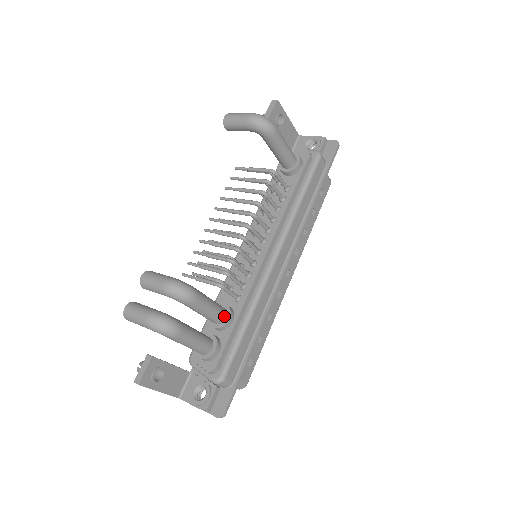
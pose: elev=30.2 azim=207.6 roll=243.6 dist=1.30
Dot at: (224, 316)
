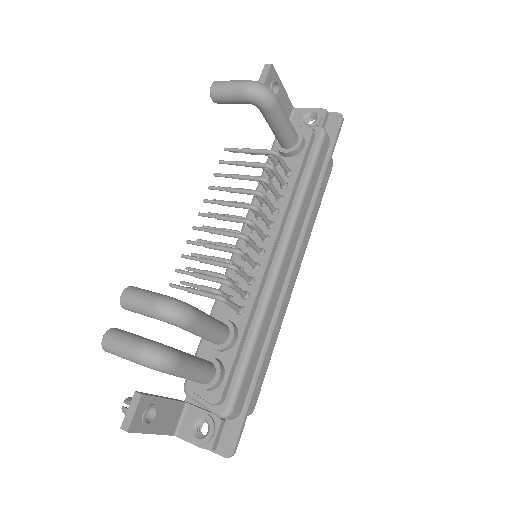
Dot at: (227, 335)
